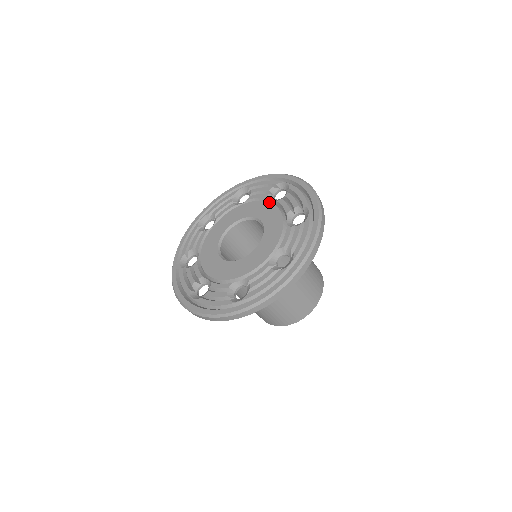
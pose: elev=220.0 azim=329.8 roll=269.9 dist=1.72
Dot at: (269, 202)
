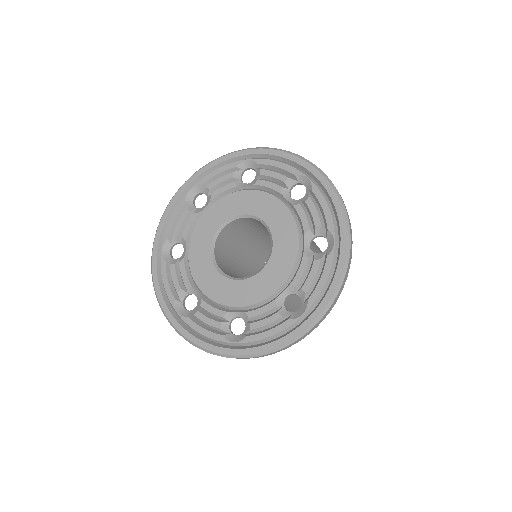
Dot at: (298, 244)
